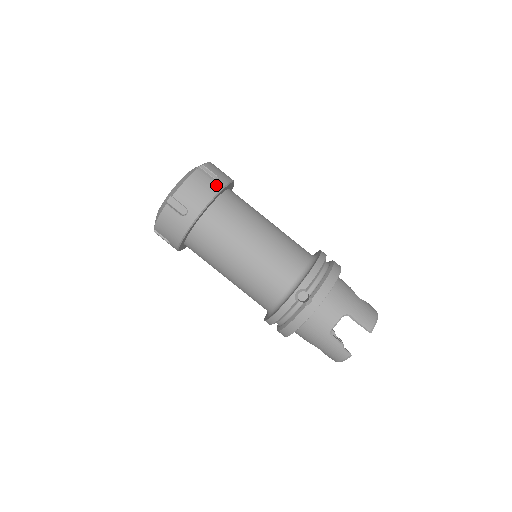
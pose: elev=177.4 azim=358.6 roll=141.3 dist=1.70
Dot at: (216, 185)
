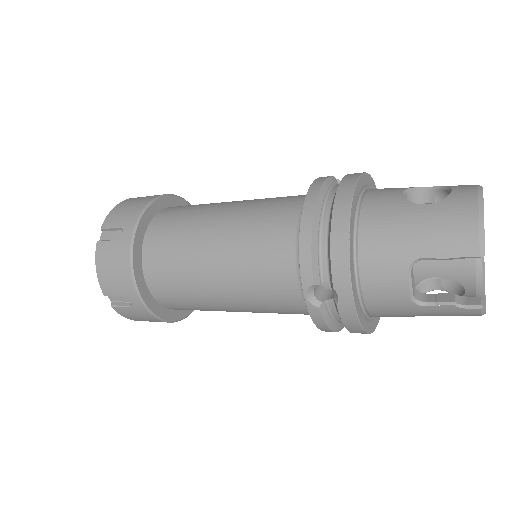
Dot at: (123, 243)
